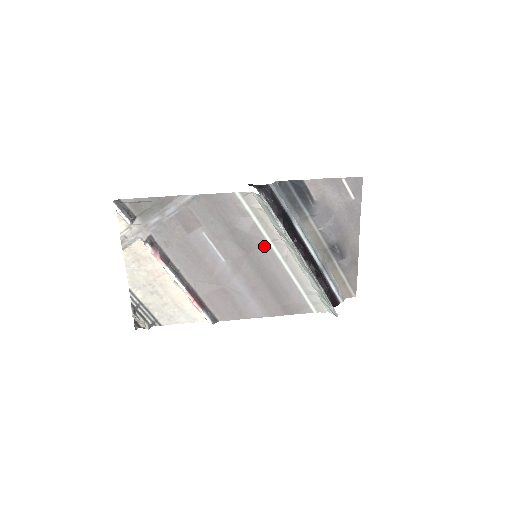
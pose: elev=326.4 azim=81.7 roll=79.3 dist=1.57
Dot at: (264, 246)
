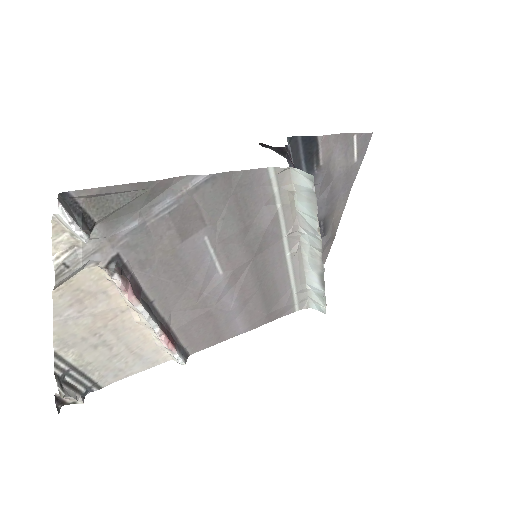
Dot at: (276, 243)
